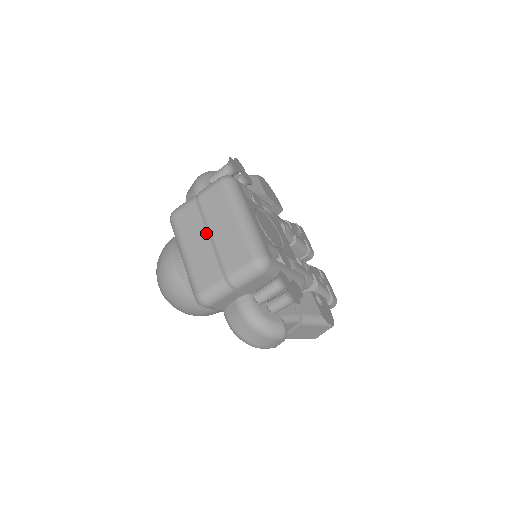
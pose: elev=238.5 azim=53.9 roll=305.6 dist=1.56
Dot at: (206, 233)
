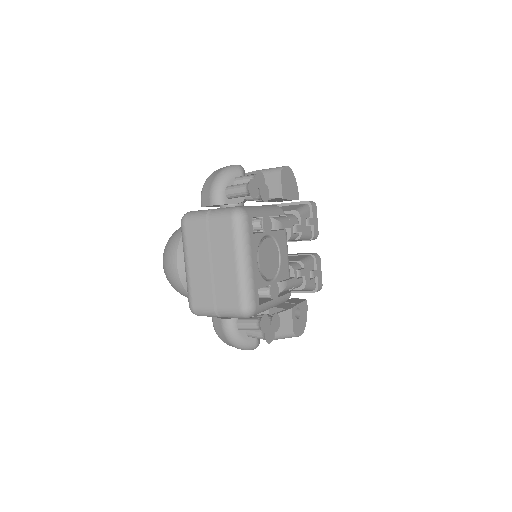
Dot at: (208, 260)
